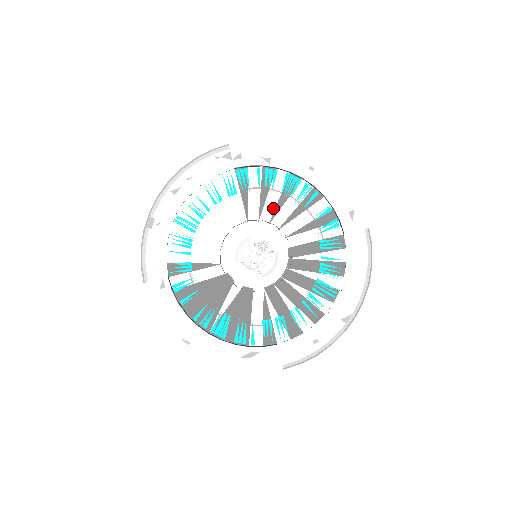
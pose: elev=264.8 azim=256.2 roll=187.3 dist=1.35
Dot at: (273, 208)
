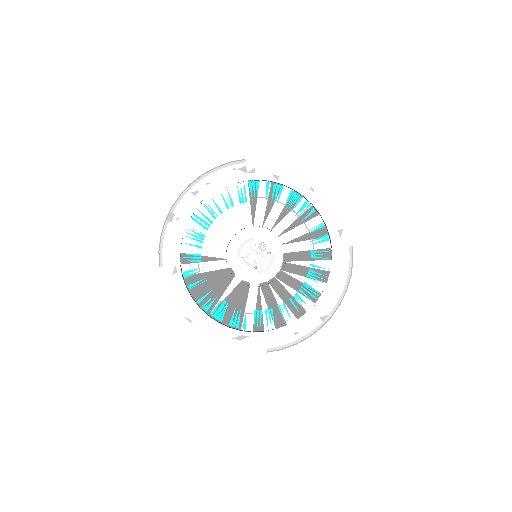
Dot at: (275, 216)
